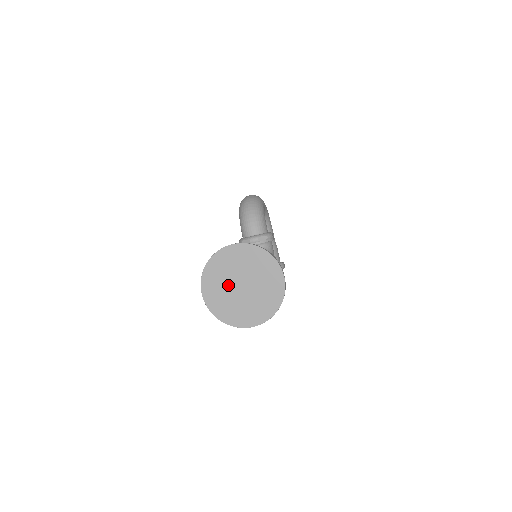
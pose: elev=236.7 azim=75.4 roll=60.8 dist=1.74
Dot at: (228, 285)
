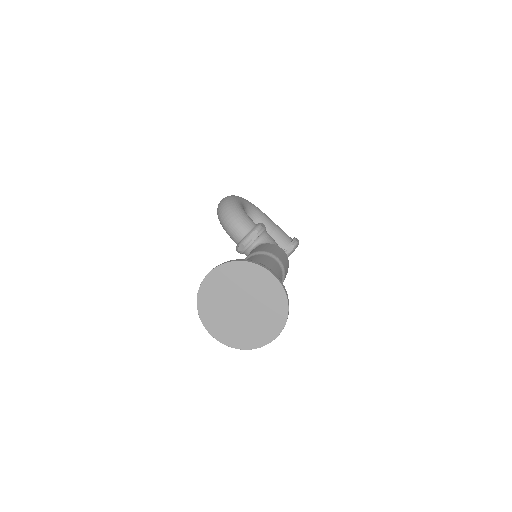
Dot at: (229, 314)
